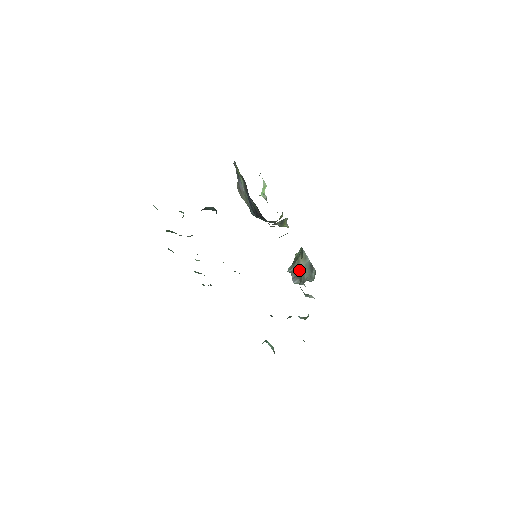
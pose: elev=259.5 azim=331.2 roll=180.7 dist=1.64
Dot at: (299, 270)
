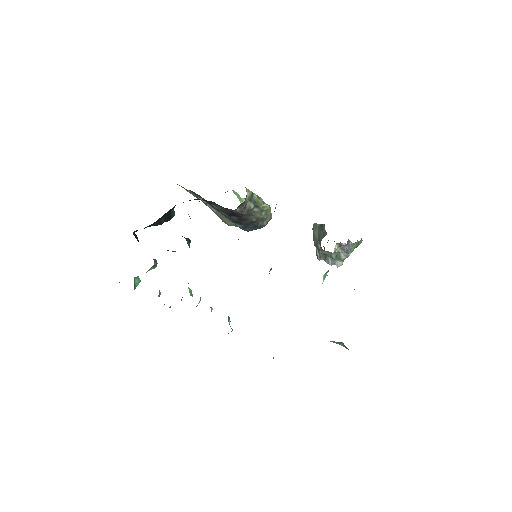
Dot at: (317, 243)
